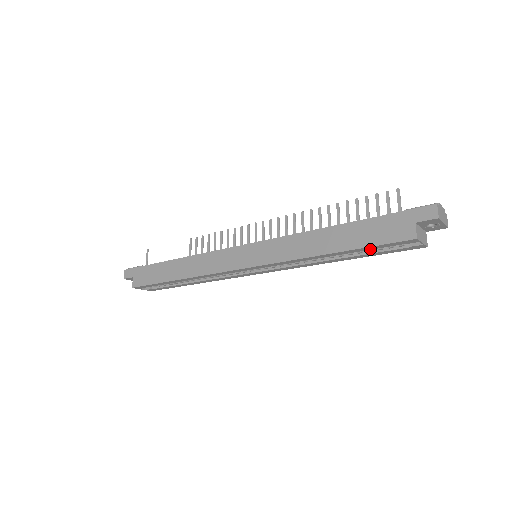
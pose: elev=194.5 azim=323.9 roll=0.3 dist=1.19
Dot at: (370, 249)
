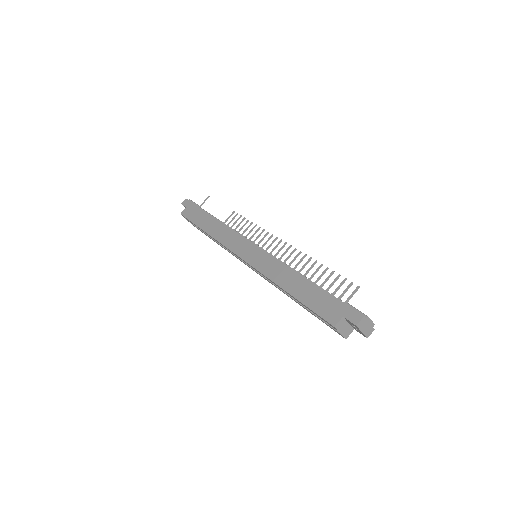
Dot at: (310, 310)
